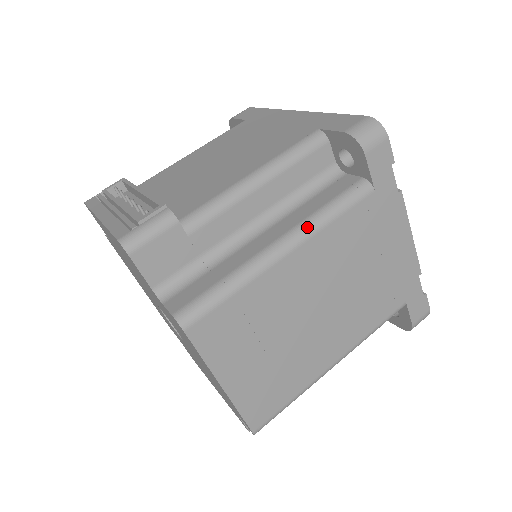
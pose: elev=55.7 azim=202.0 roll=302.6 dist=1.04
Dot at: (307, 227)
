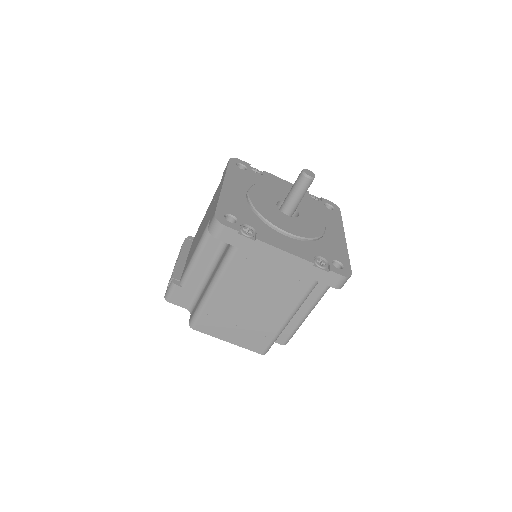
Dot at: (216, 277)
